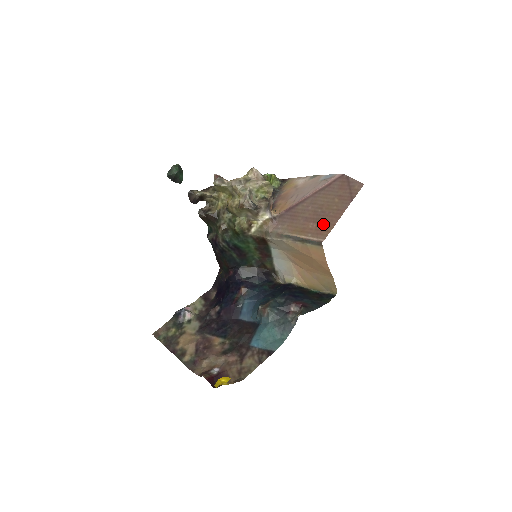
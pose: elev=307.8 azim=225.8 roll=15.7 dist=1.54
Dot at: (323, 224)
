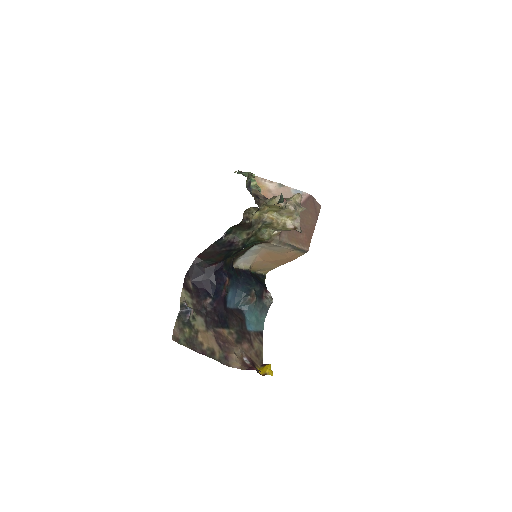
Dot at: (307, 236)
